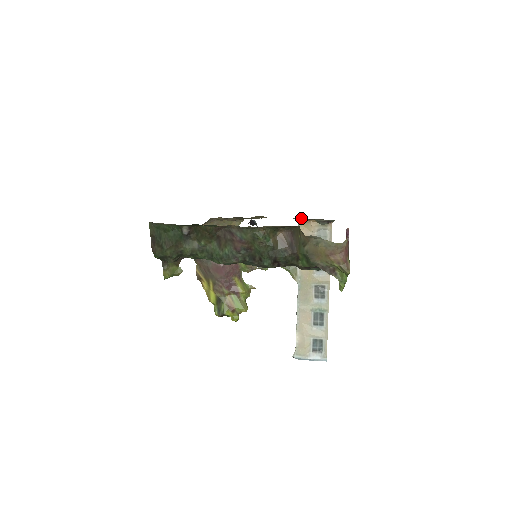
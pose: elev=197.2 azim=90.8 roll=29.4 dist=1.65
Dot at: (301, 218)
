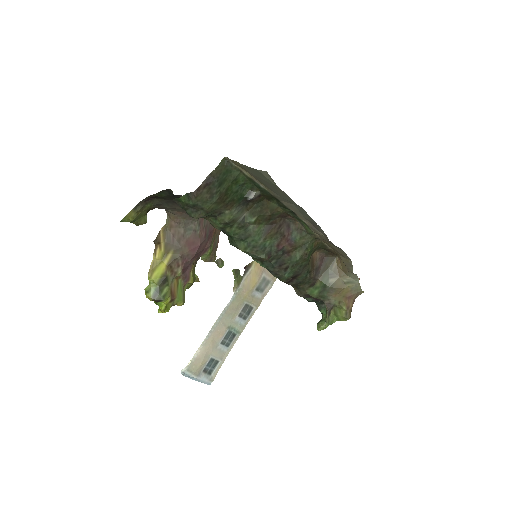
Dot at: occluded
